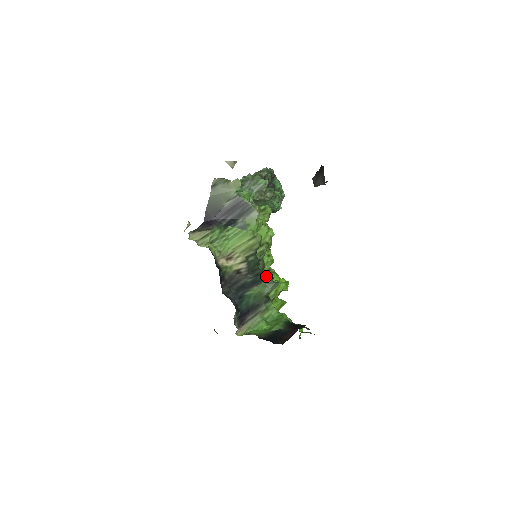
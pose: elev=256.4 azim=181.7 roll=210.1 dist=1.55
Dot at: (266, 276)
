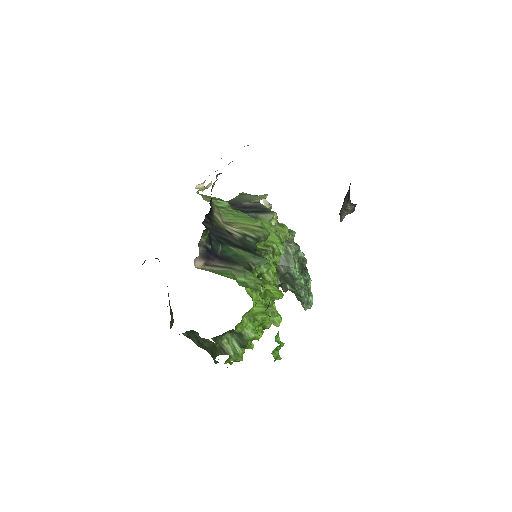
Dot at: (258, 254)
